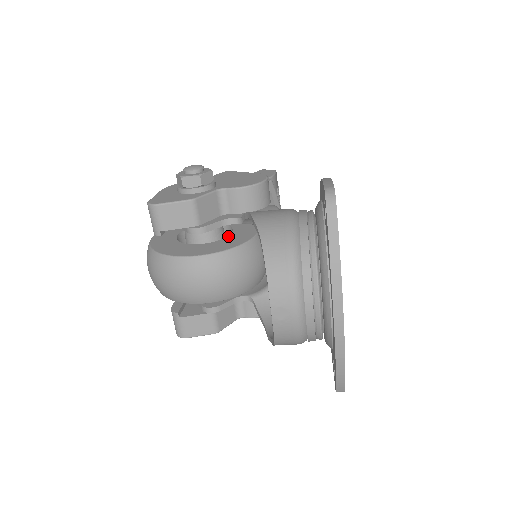
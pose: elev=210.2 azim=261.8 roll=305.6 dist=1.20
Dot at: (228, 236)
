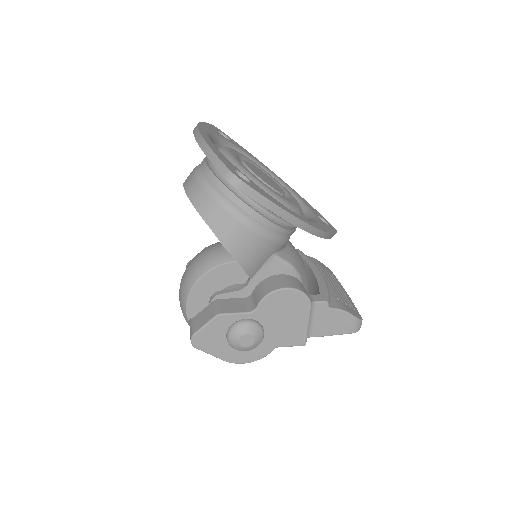
Dot at: occluded
